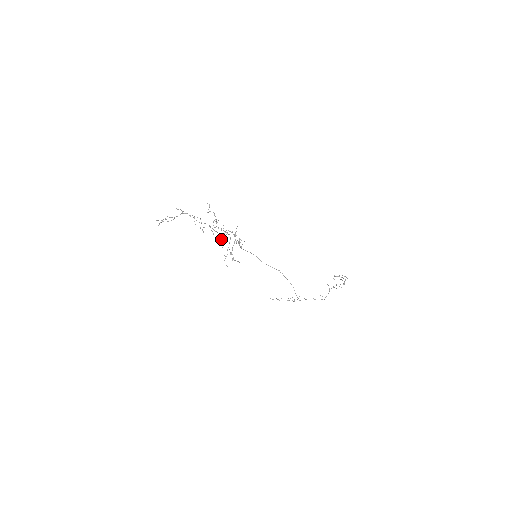
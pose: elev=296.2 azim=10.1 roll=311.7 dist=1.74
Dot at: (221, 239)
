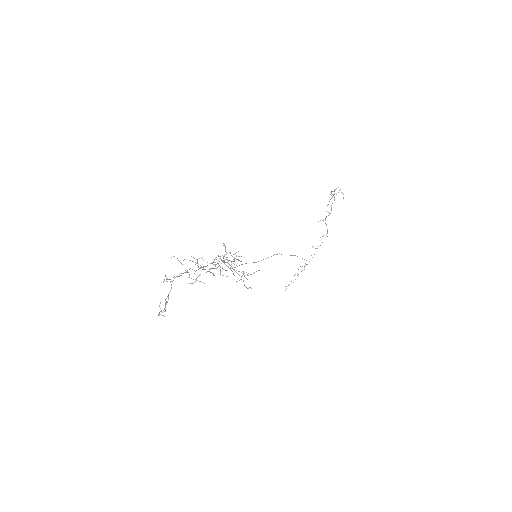
Dot at: (220, 272)
